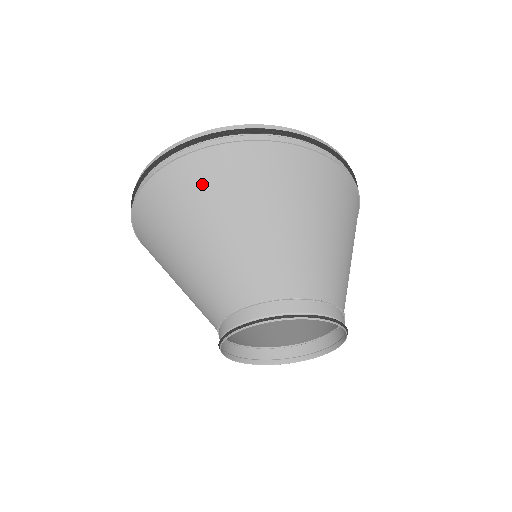
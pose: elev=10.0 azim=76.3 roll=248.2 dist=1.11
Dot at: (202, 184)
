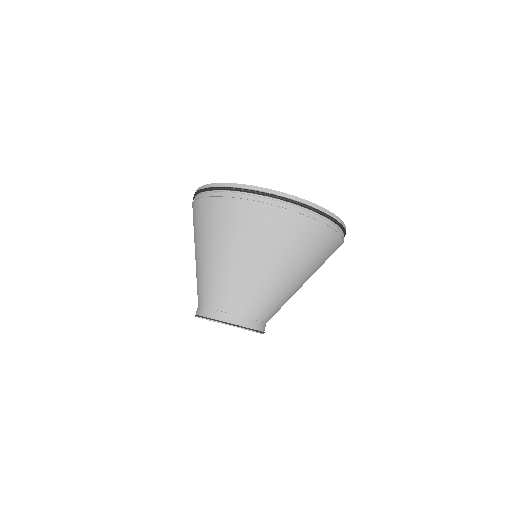
Dot at: (206, 222)
